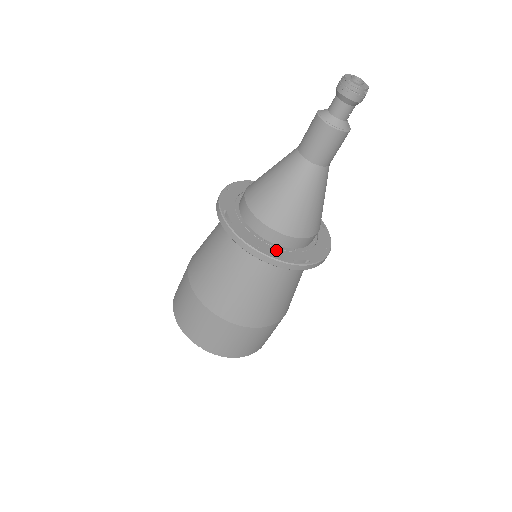
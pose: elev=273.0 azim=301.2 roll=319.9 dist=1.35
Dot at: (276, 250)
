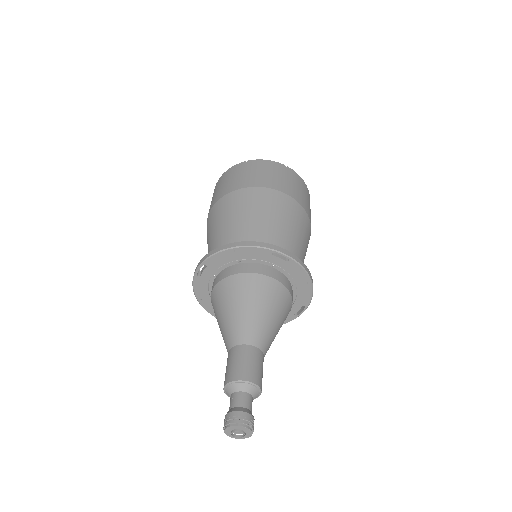
Dot at: occluded
